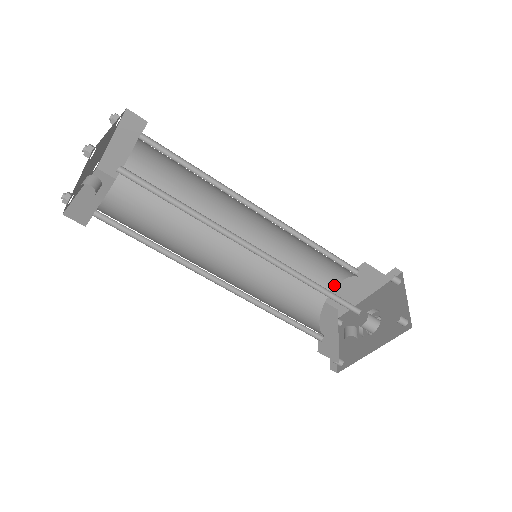
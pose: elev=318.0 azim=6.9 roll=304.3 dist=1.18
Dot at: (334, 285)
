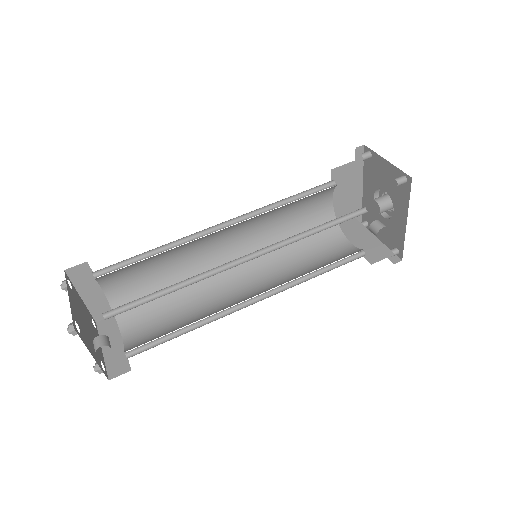
Dot at: (331, 207)
